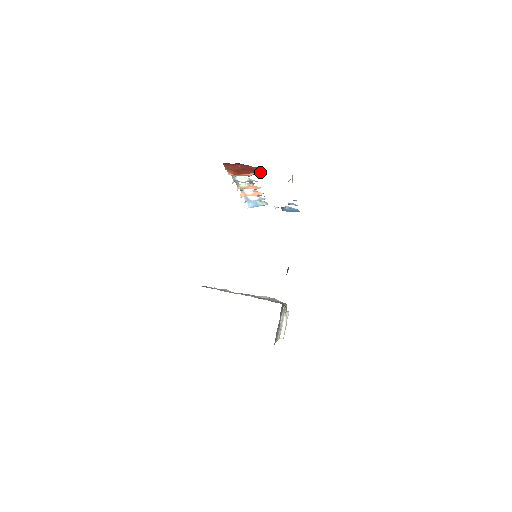
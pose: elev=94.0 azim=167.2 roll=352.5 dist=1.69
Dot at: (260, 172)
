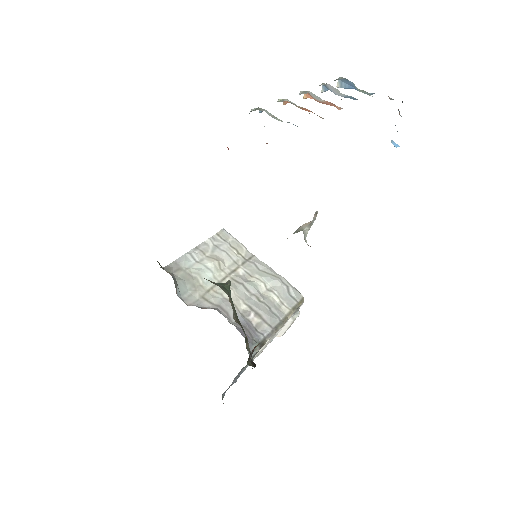
Dot at: occluded
